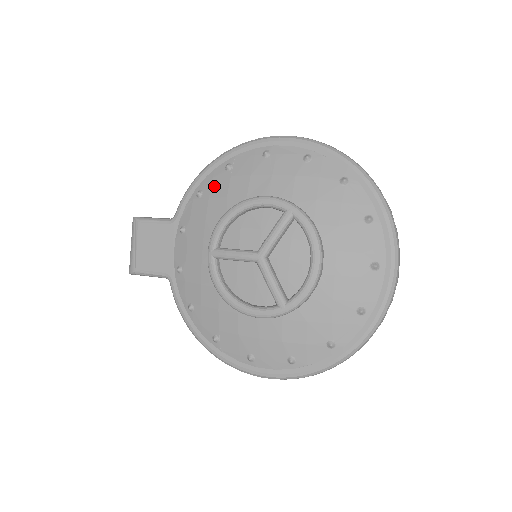
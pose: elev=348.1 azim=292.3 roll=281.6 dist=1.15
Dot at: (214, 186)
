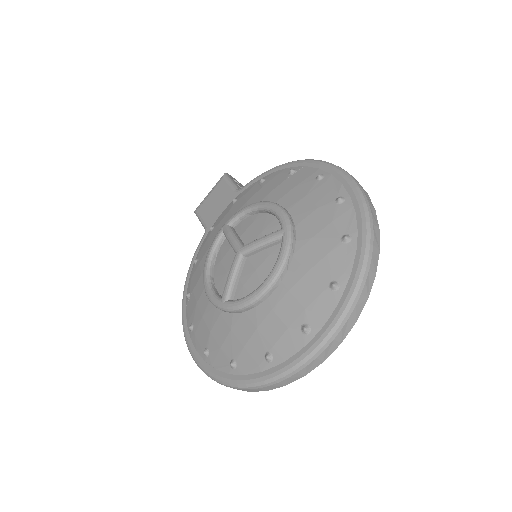
Dot at: (272, 180)
